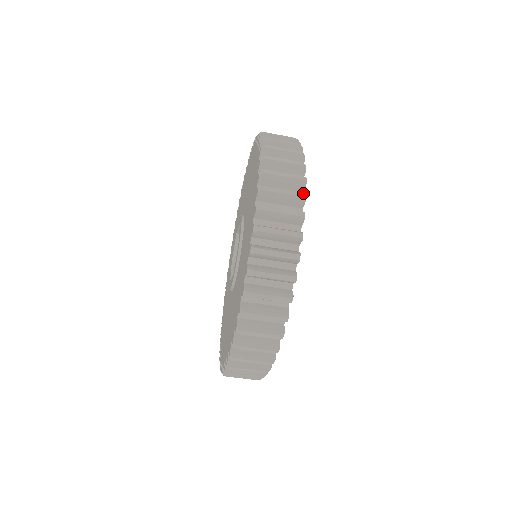
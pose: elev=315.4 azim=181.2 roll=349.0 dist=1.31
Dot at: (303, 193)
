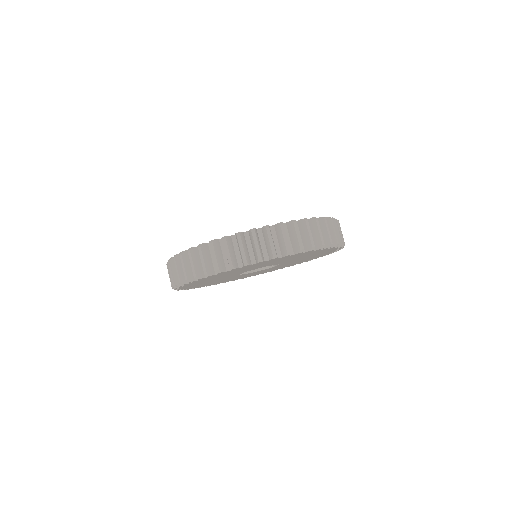
Dot at: (303, 249)
